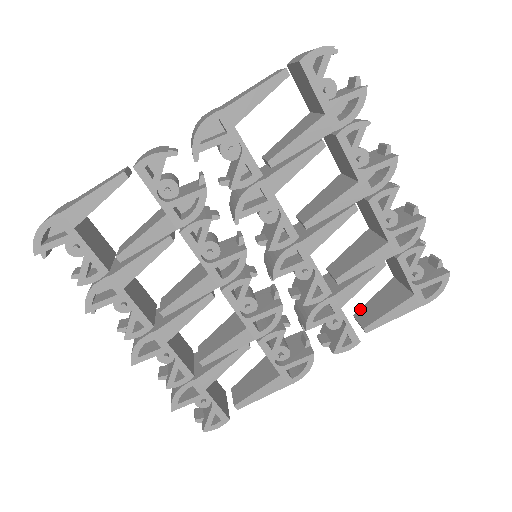
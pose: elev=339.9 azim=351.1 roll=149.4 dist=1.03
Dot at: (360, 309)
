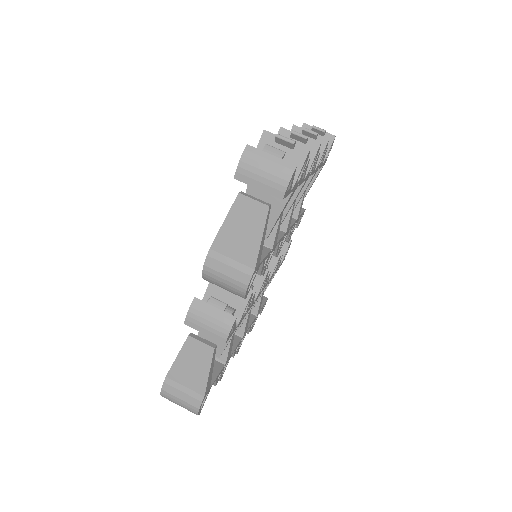
Dot at: occluded
